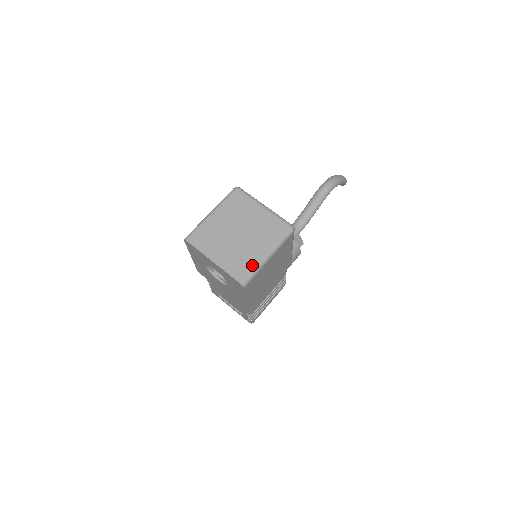
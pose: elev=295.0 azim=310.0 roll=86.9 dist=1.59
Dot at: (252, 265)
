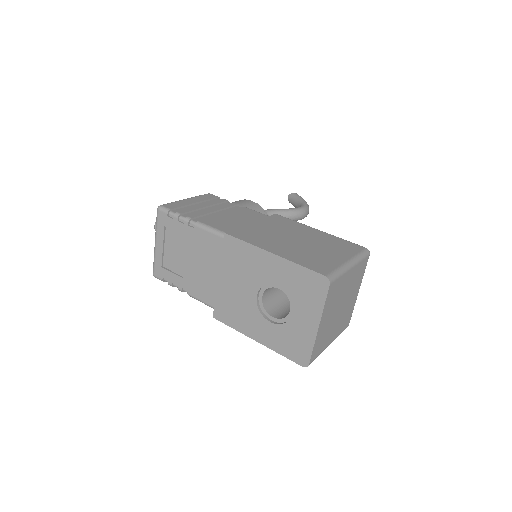
Dot at: (323, 349)
